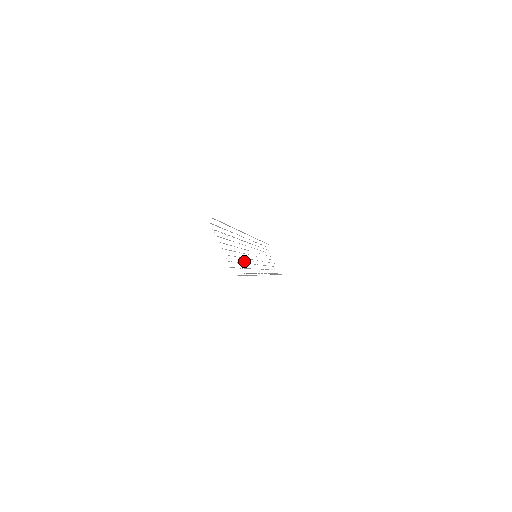
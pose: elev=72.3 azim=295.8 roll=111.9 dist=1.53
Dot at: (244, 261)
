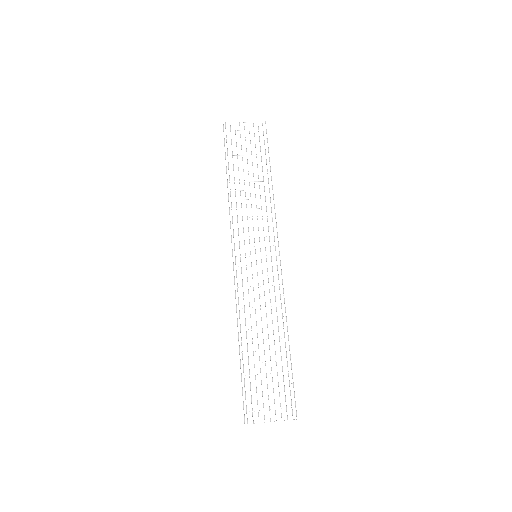
Dot at: occluded
